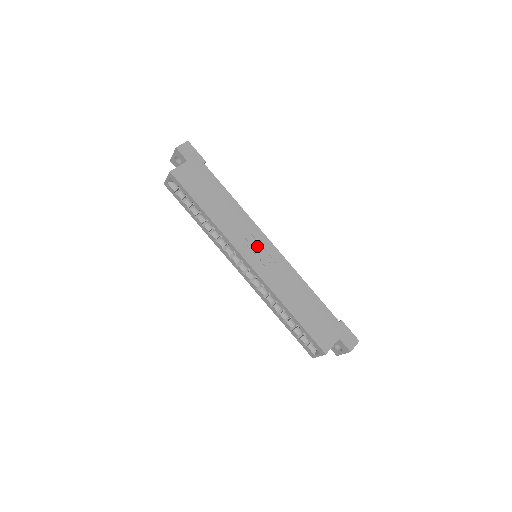
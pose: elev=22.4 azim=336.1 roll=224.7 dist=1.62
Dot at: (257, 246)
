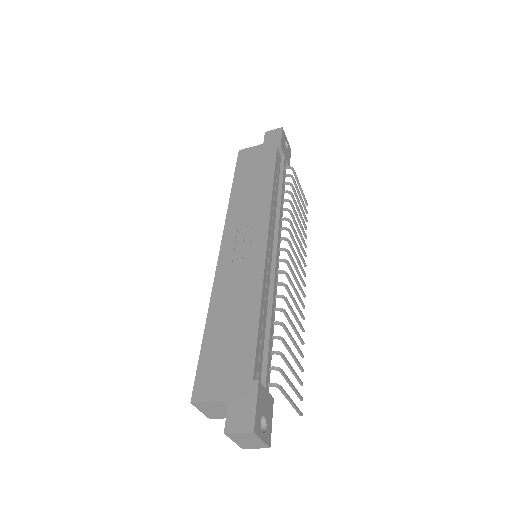
Dot at: (248, 236)
